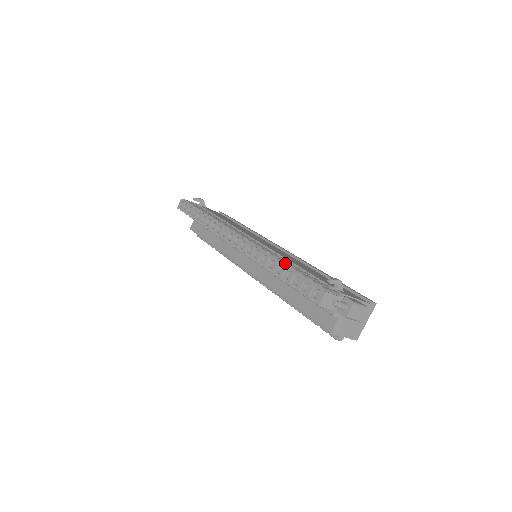
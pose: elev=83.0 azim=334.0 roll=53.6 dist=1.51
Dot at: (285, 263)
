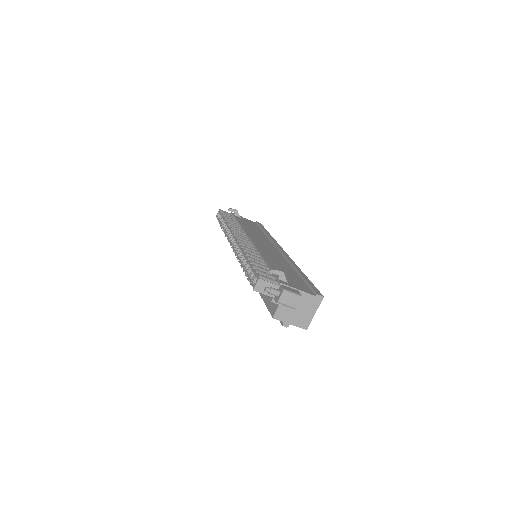
Dot at: (248, 257)
